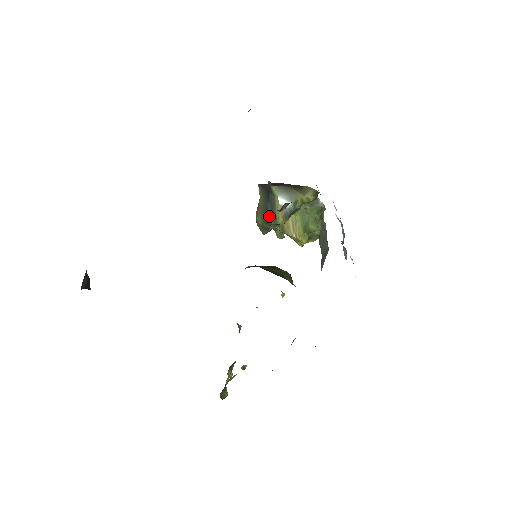
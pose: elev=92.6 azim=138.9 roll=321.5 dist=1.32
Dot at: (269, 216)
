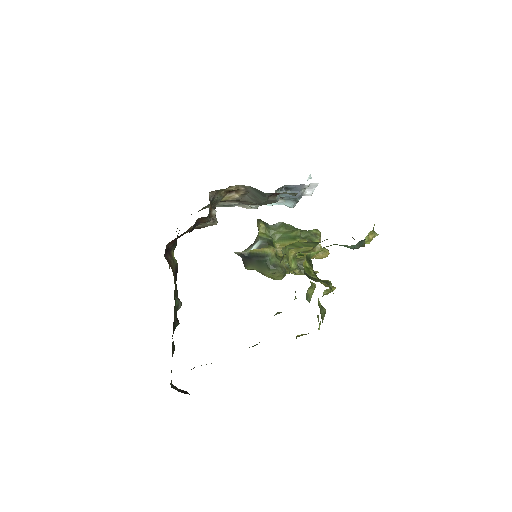
Dot at: (262, 260)
